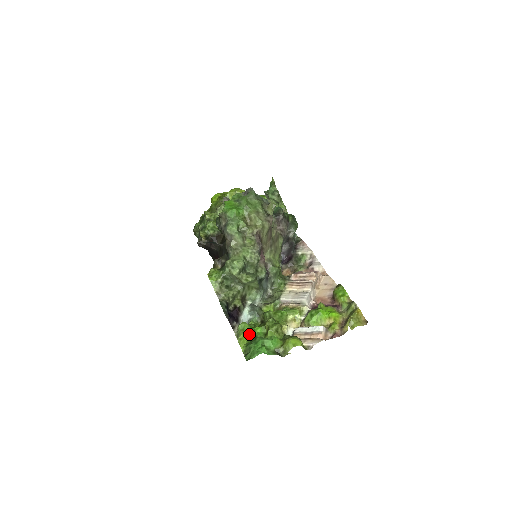
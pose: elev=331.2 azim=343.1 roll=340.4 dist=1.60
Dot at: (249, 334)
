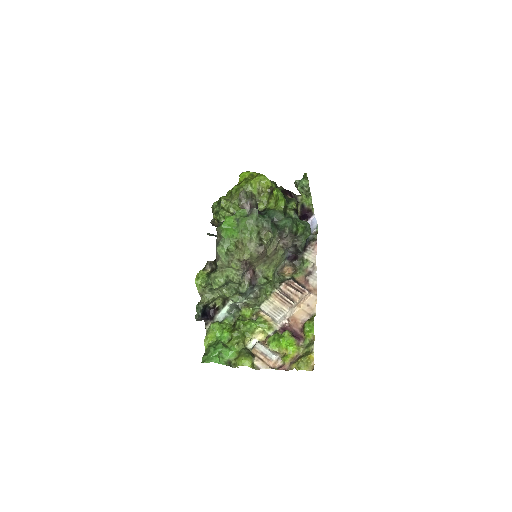
Dot at: (217, 334)
